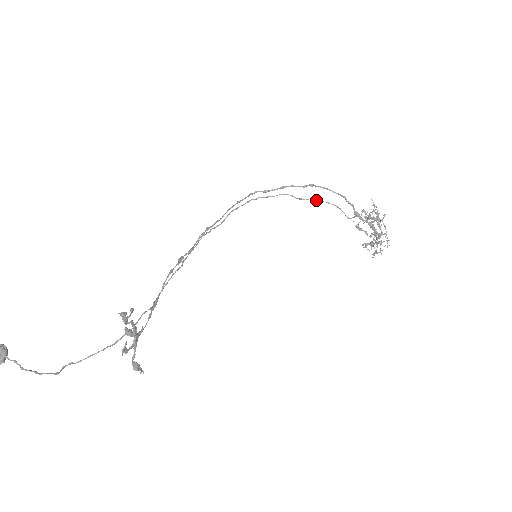
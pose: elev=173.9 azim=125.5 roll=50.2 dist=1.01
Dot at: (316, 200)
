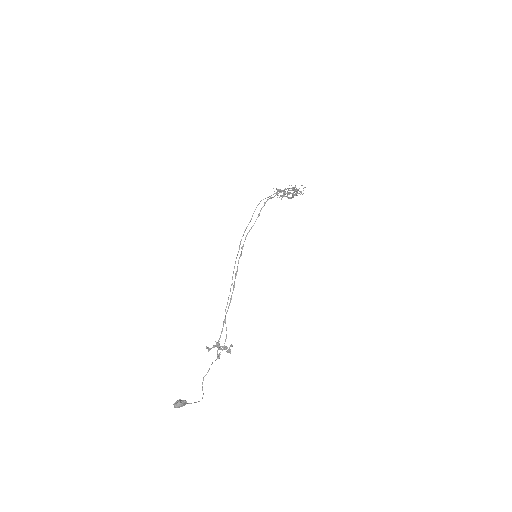
Dot at: occluded
